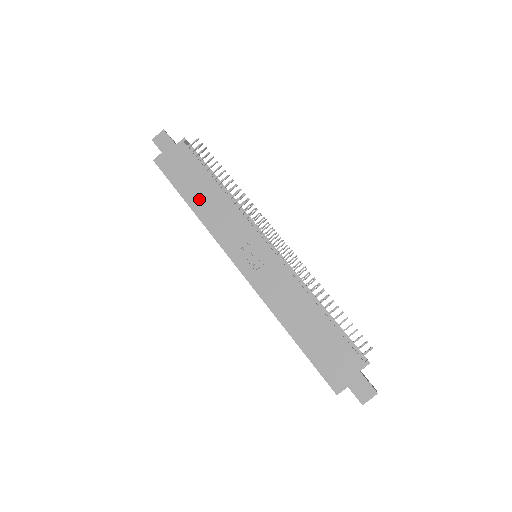
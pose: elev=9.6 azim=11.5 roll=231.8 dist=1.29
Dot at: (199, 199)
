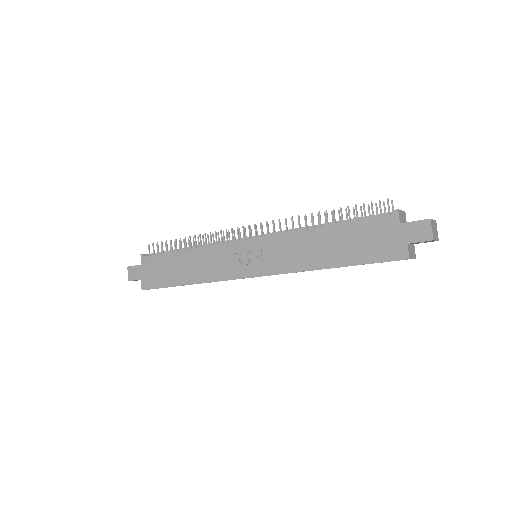
Dot at: (186, 273)
